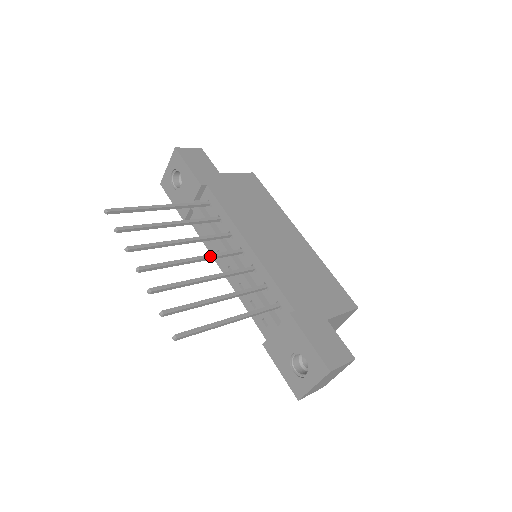
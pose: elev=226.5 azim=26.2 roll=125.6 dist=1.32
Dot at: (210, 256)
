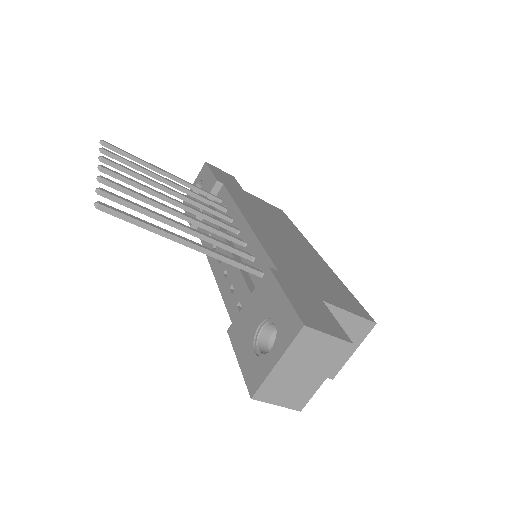
Dot at: (194, 209)
